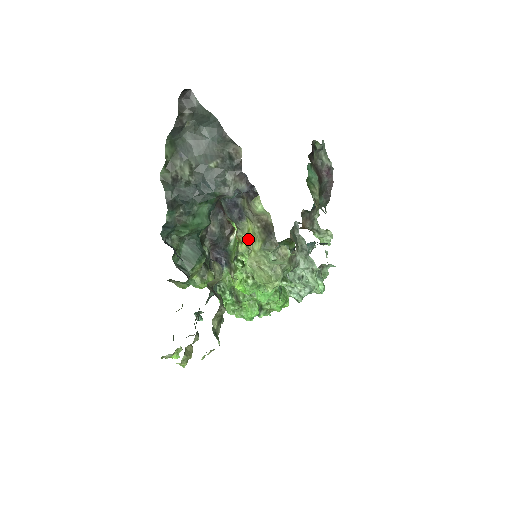
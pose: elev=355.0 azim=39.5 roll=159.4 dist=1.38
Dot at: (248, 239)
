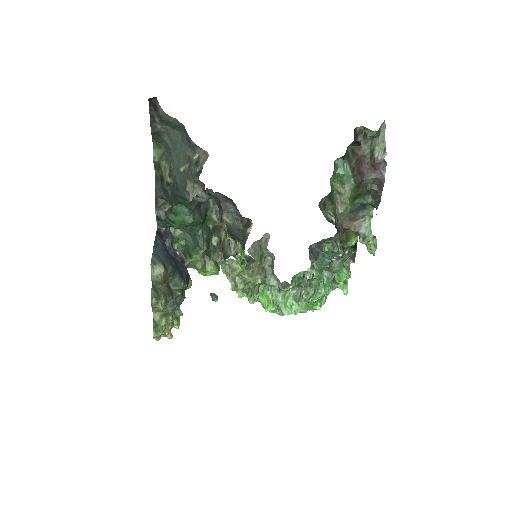
Dot at: (233, 241)
